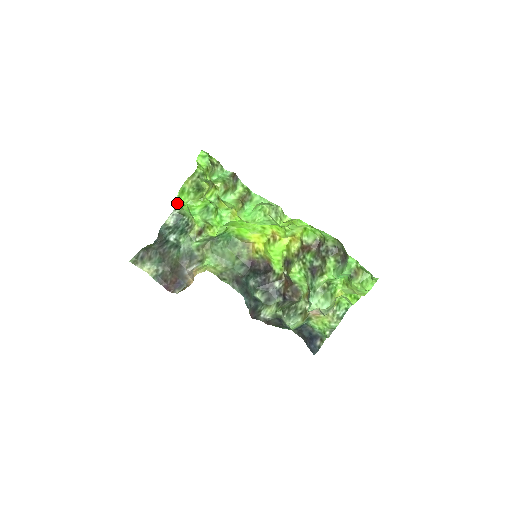
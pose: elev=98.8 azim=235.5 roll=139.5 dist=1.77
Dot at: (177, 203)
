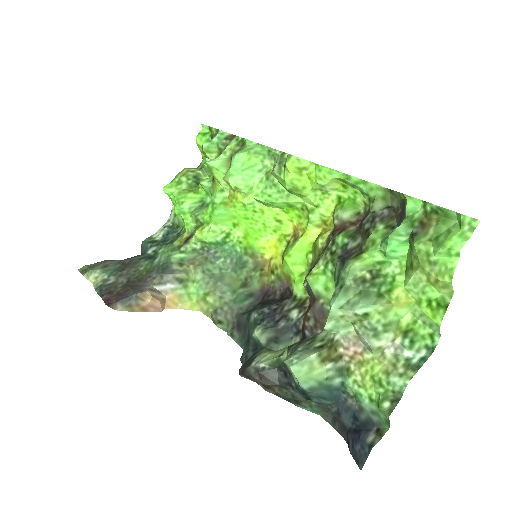
Dot at: (172, 210)
